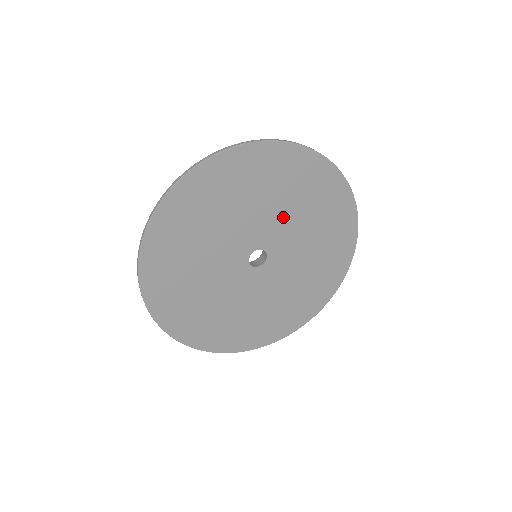
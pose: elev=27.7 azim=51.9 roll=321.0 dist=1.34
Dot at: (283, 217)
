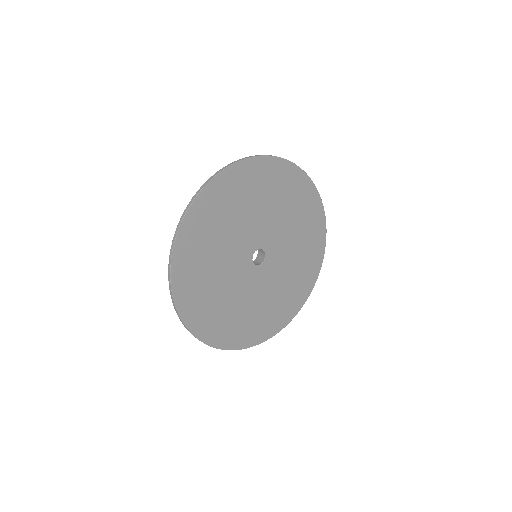
Dot at: (286, 232)
